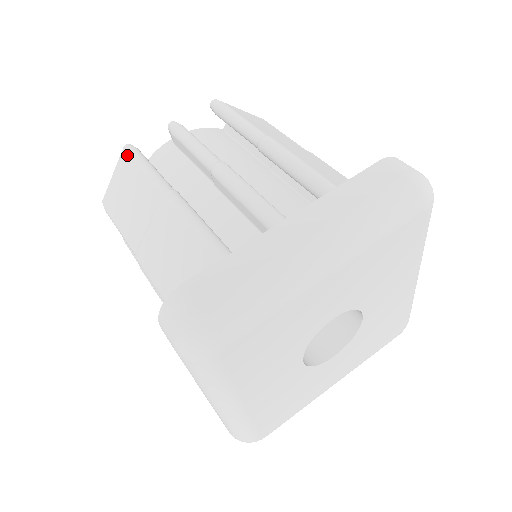
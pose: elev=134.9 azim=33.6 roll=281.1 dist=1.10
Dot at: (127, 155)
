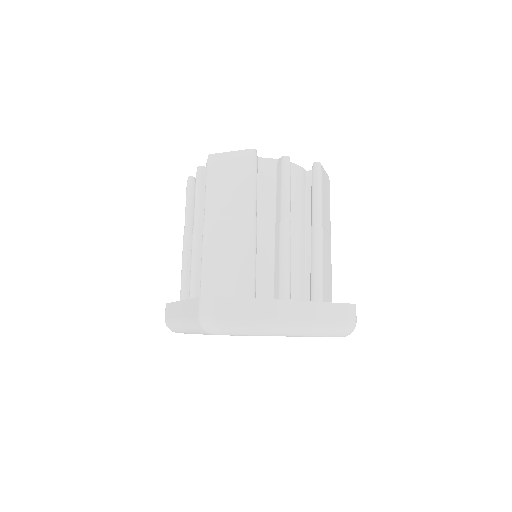
Dot at: occluded
